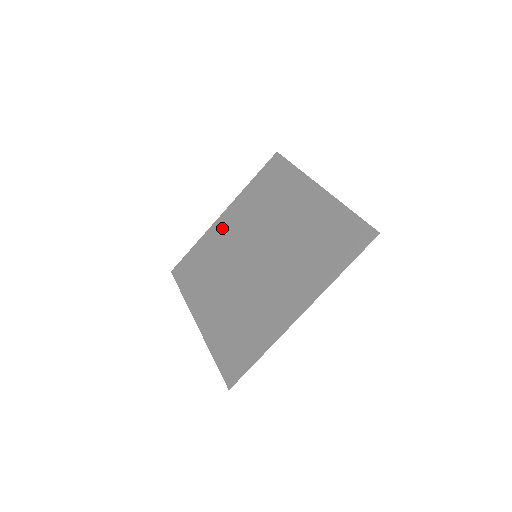
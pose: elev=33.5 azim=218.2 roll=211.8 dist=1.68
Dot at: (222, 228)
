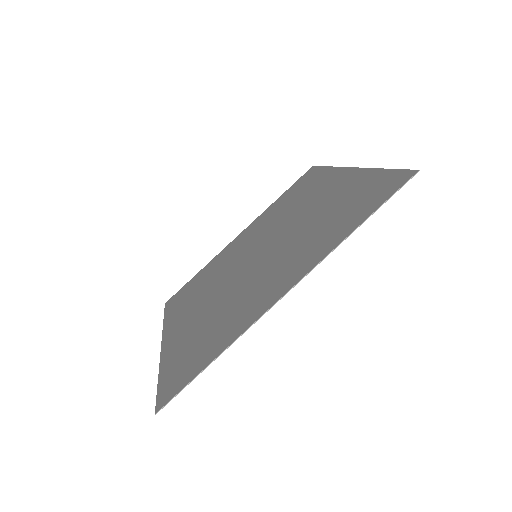
Dot at: (232, 246)
